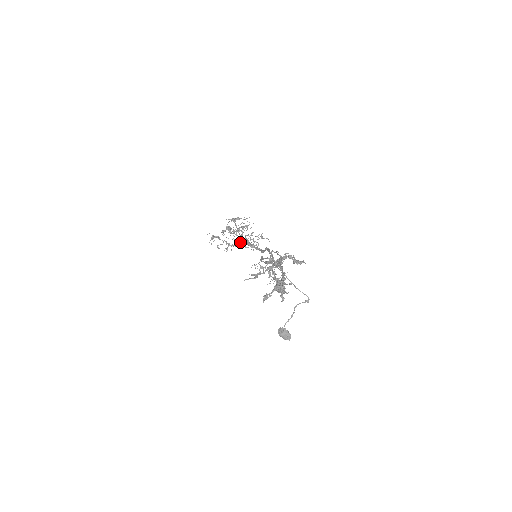
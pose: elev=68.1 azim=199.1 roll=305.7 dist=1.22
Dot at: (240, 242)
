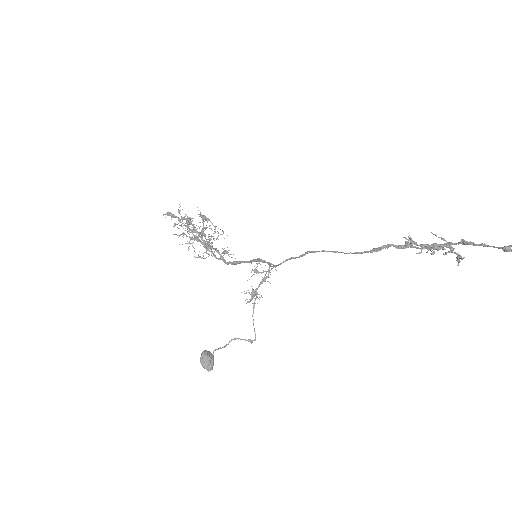
Dot at: occluded
